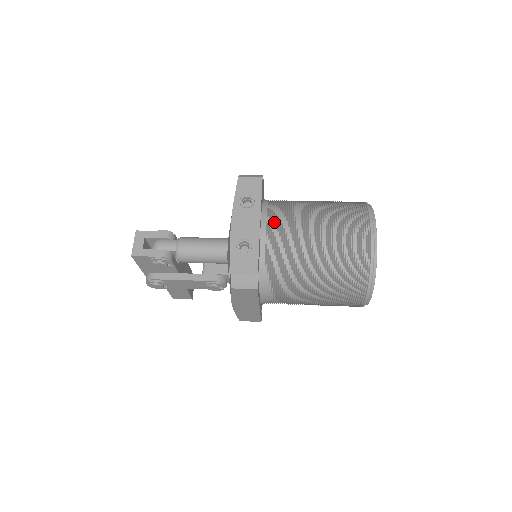
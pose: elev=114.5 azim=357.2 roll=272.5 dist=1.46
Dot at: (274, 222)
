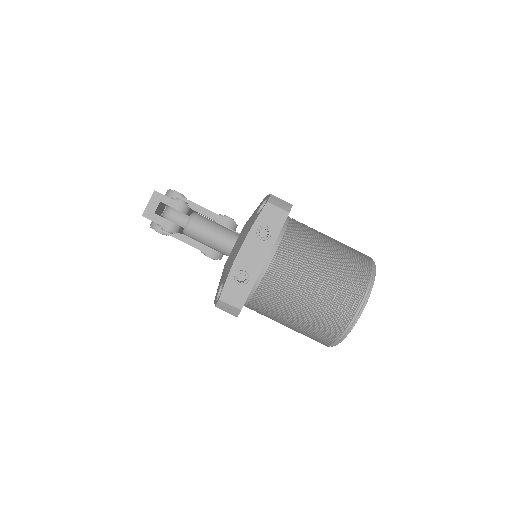
Dot at: (279, 261)
